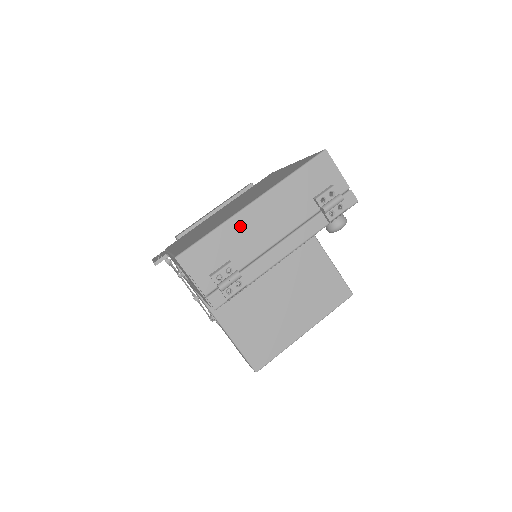
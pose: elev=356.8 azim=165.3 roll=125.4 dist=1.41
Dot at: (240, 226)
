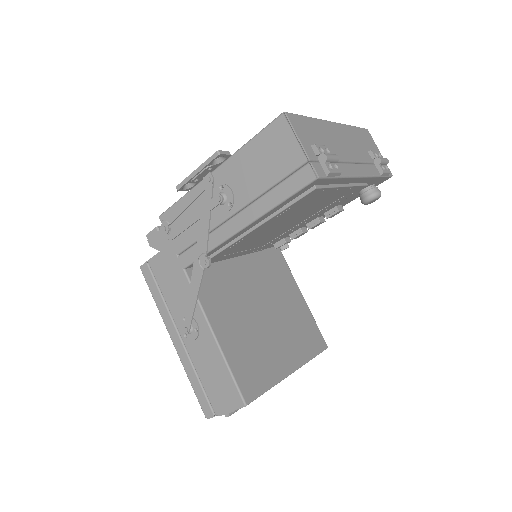
Dot at: (327, 129)
